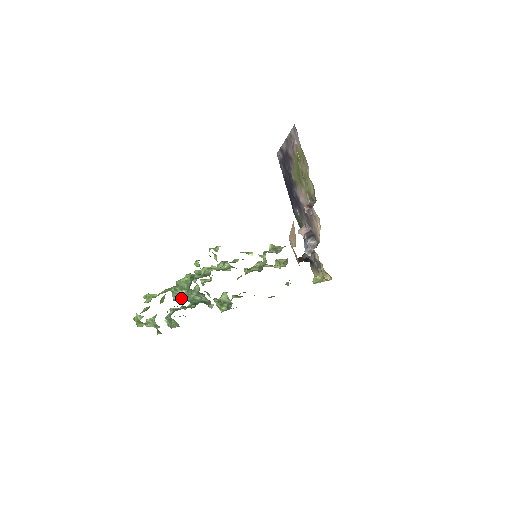
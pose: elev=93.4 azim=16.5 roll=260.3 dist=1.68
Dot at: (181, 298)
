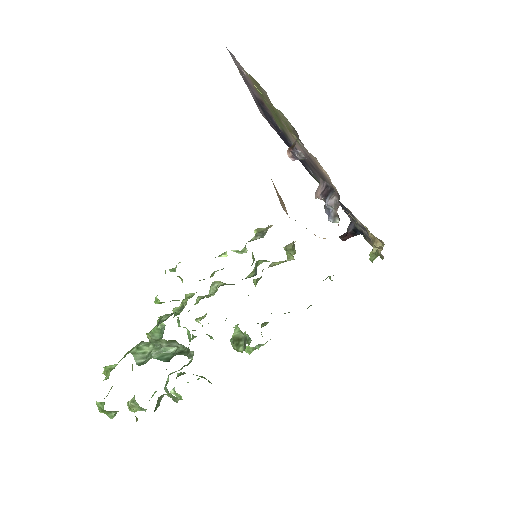
Dot at: (148, 358)
